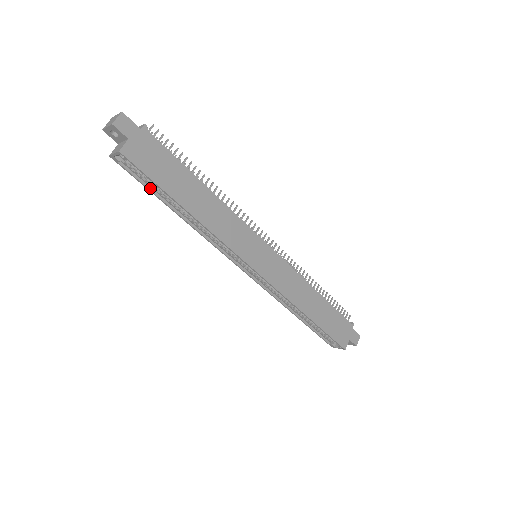
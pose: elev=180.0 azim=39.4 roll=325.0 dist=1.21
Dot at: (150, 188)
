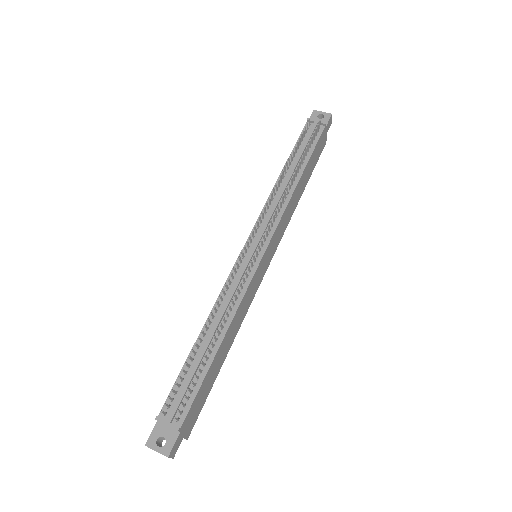
Dot at: occluded
